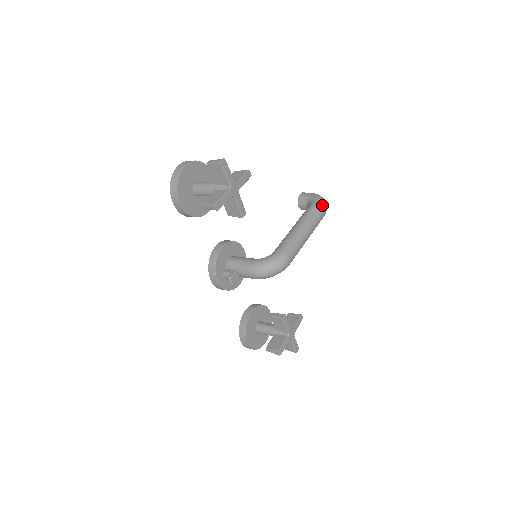
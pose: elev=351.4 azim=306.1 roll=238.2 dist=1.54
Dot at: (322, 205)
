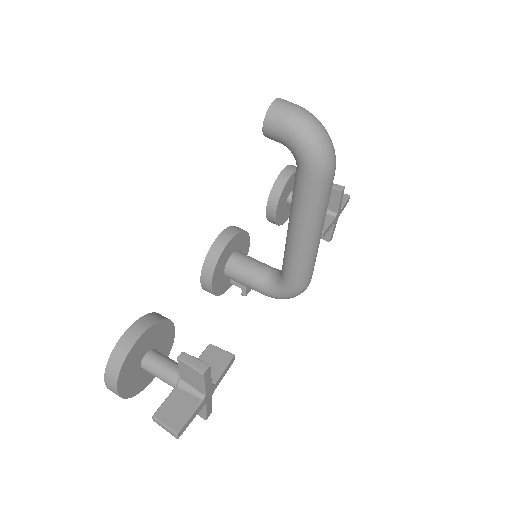
Dot at: (324, 175)
